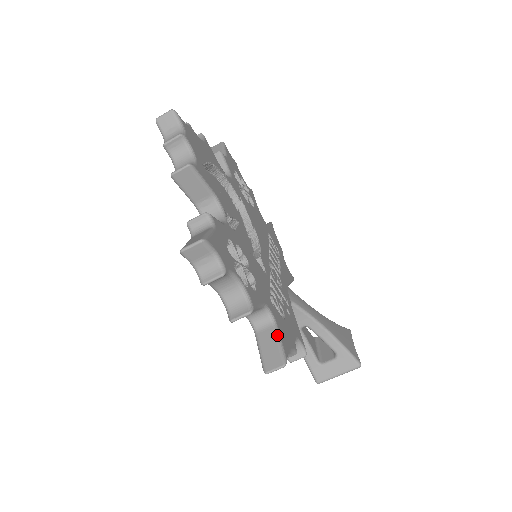
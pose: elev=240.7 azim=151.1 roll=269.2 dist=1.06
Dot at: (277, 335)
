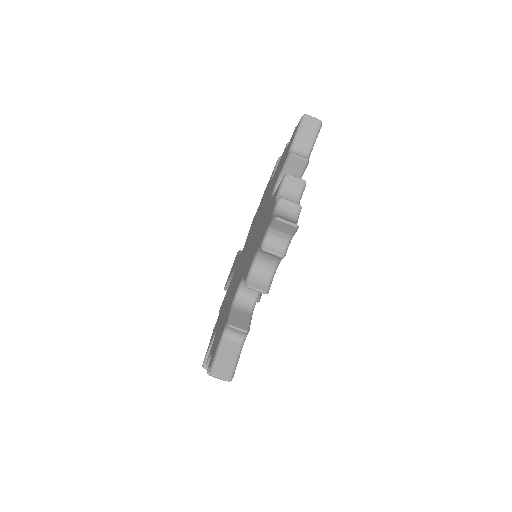
Dot at: occluded
